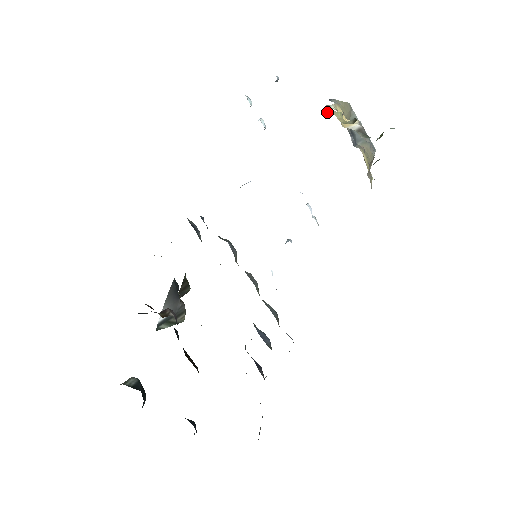
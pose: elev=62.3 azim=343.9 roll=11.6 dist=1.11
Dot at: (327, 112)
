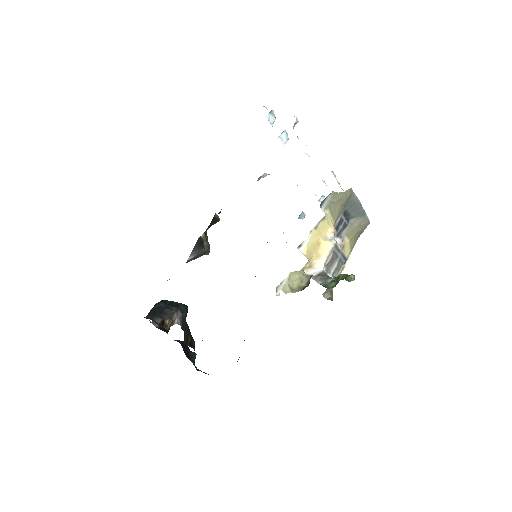
Dot at: (279, 286)
